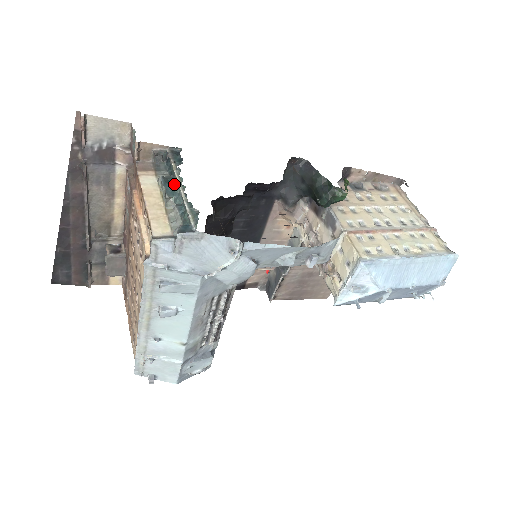
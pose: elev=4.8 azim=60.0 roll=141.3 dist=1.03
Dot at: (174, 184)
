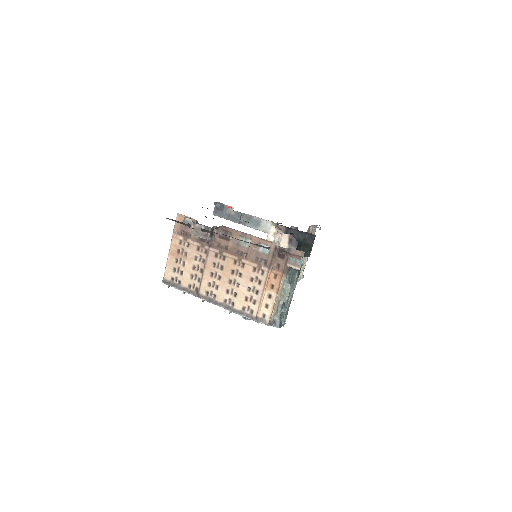
Dot at: (290, 290)
